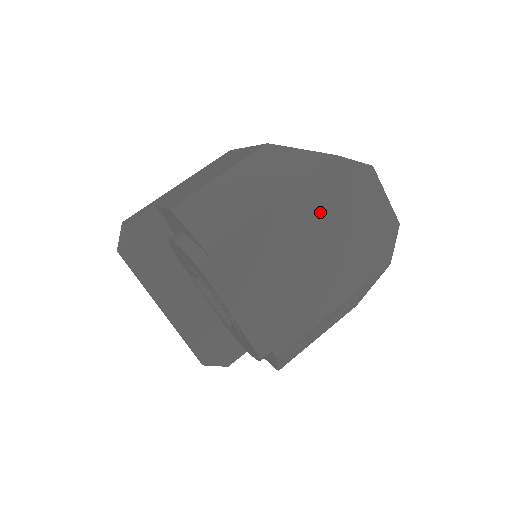
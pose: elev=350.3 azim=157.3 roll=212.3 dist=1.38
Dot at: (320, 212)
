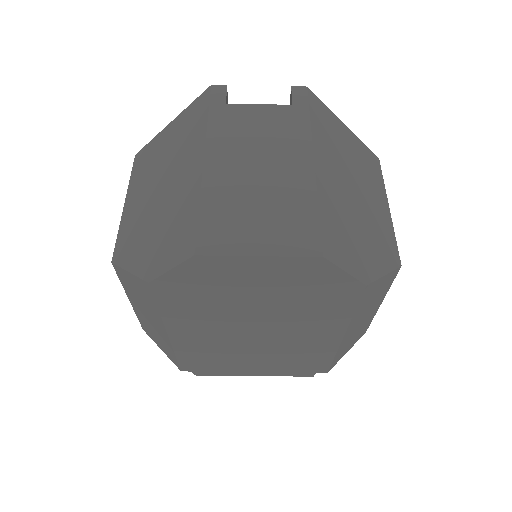
Dot at: (213, 315)
